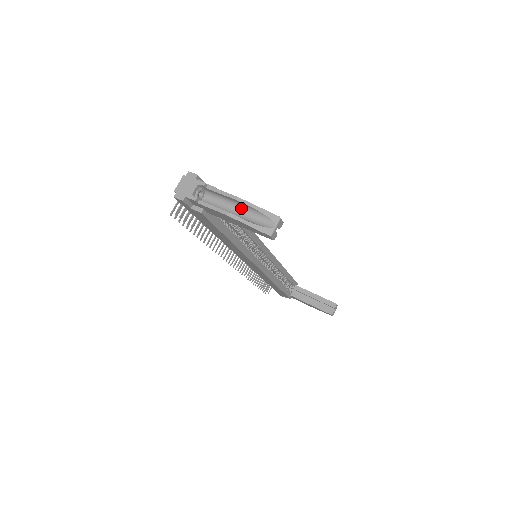
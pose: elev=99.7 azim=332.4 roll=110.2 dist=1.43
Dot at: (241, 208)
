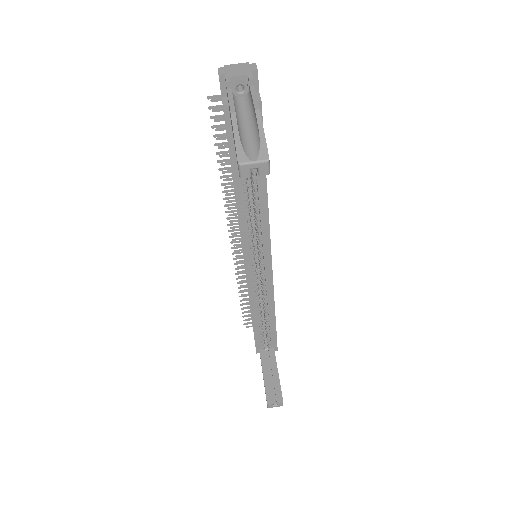
Dot at: (253, 126)
